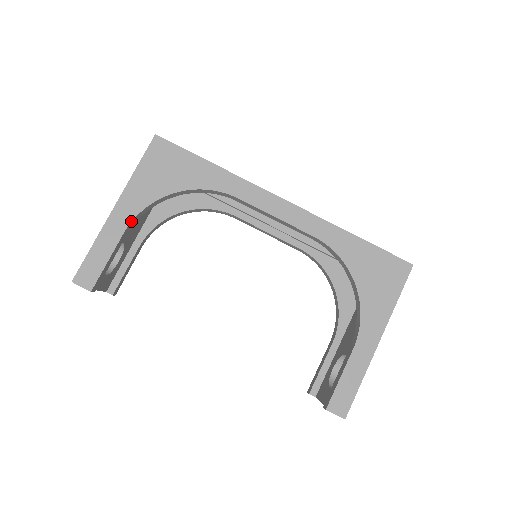
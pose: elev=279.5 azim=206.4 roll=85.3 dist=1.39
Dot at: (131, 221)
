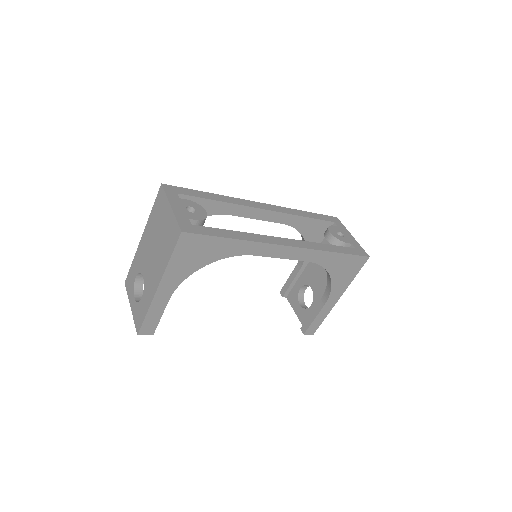
Dot at: (173, 292)
